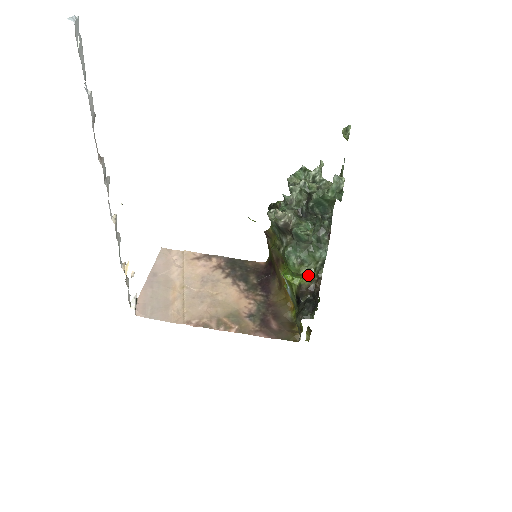
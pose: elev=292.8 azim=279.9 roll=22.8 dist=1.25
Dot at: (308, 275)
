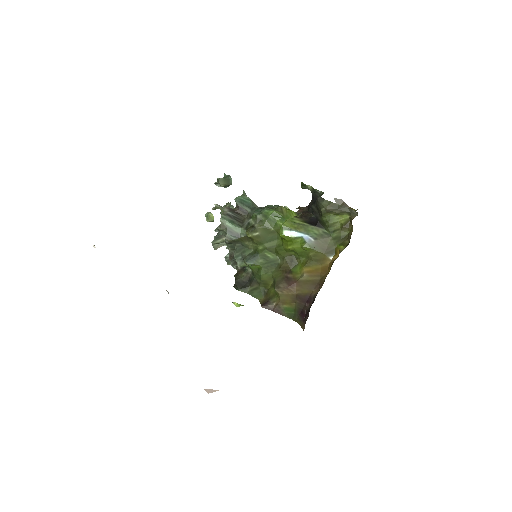
Dot at: (286, 209)
